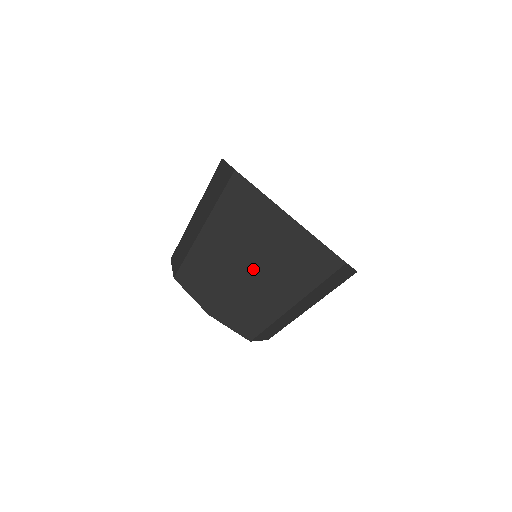
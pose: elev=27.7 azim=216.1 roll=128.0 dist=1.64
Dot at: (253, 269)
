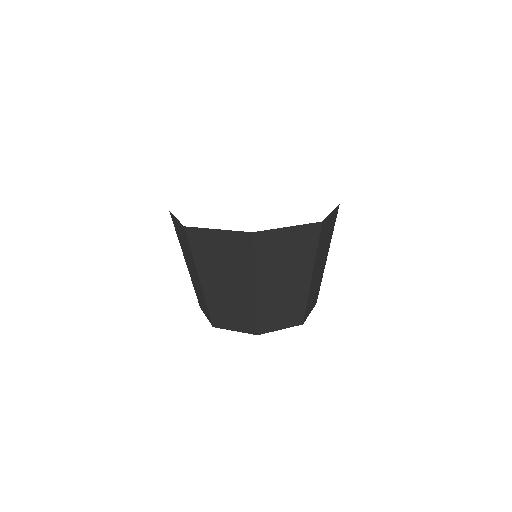
Dot at: (203, 278)
